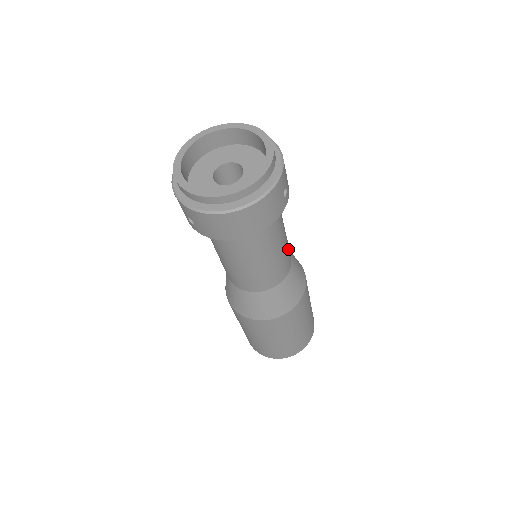
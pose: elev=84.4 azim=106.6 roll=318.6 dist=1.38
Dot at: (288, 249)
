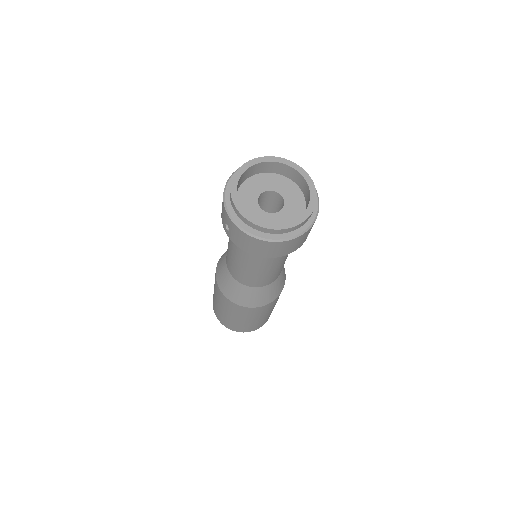
Dot at: occluded
